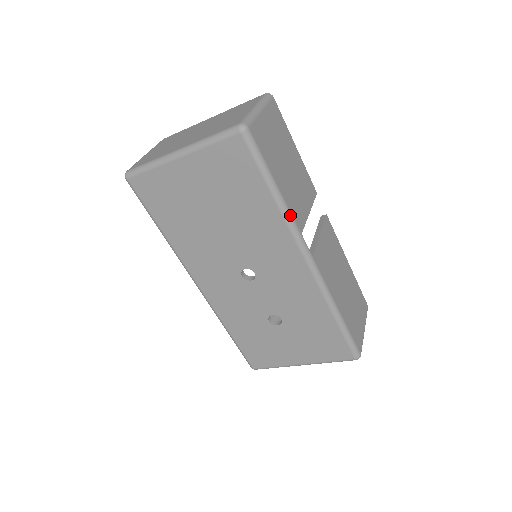
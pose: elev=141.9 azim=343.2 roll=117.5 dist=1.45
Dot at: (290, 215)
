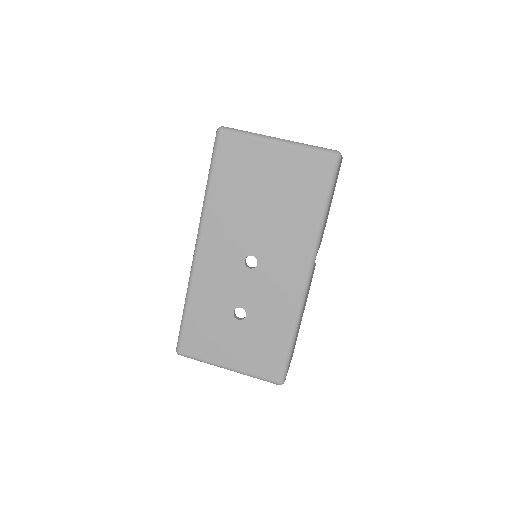
Dot at: (321, 234)
